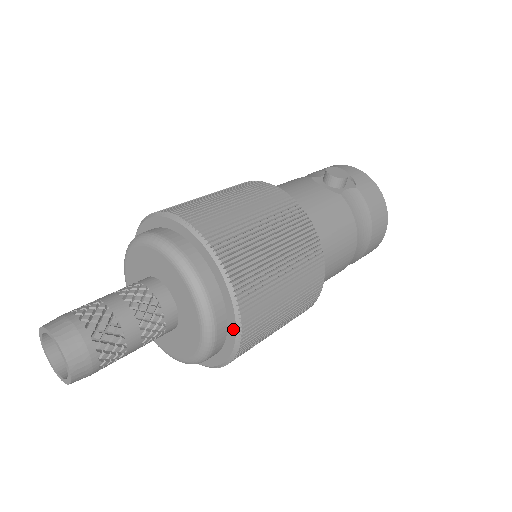
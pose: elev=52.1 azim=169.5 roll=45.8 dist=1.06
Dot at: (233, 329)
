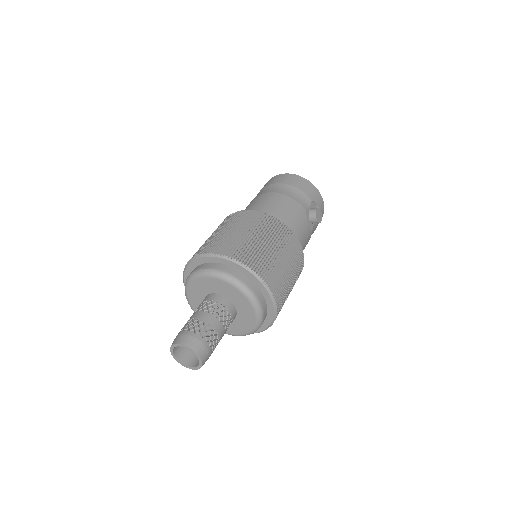
Dot at: occluded
